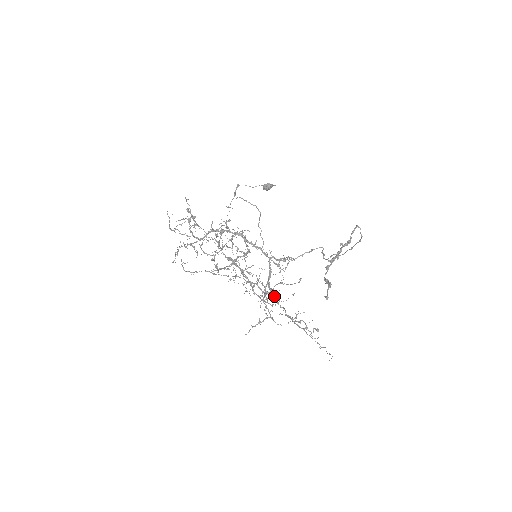
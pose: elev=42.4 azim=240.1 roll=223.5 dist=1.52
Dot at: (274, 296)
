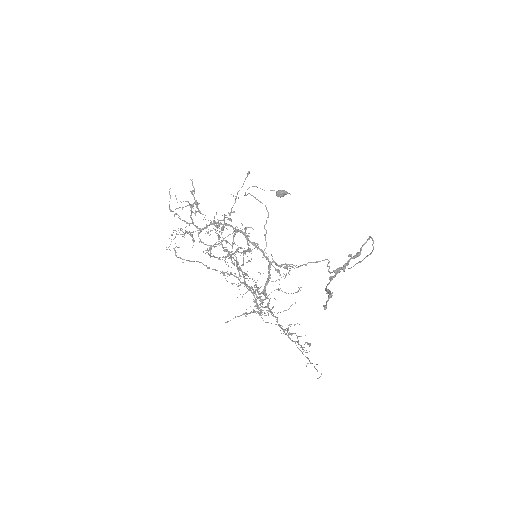
Dot at: (268, 303)
